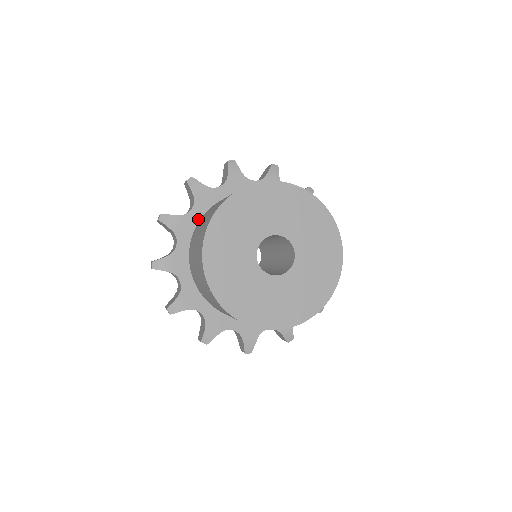
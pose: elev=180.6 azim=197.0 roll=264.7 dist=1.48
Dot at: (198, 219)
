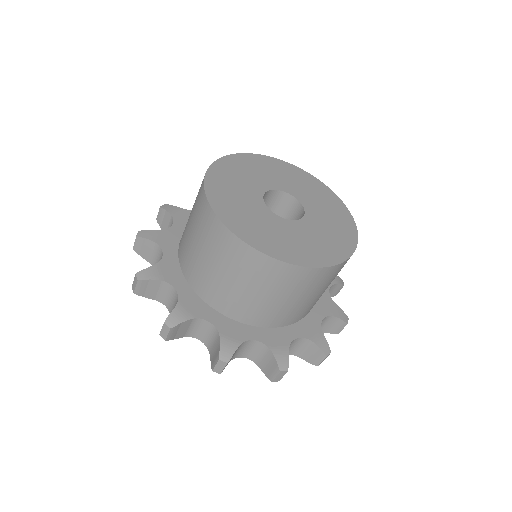
Dot at: occluded
